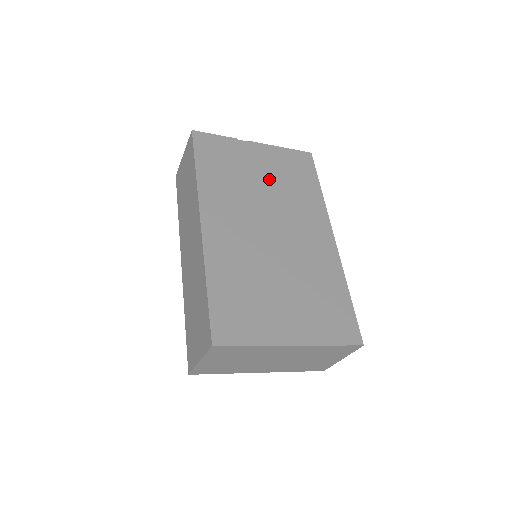
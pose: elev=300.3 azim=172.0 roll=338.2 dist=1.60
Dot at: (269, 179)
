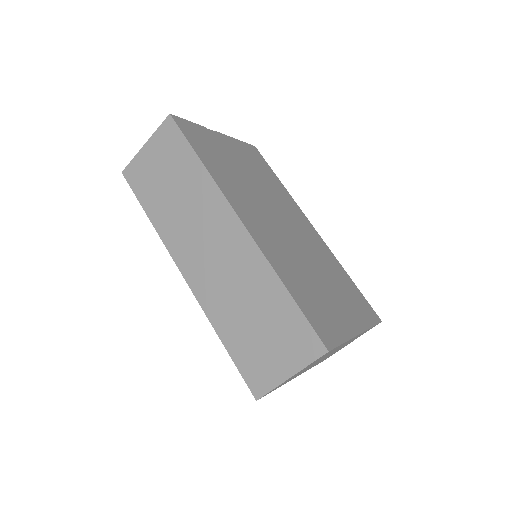
Dot at: (250, 172)
